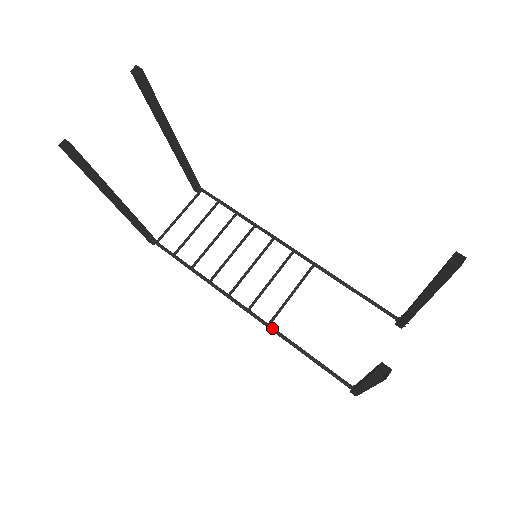
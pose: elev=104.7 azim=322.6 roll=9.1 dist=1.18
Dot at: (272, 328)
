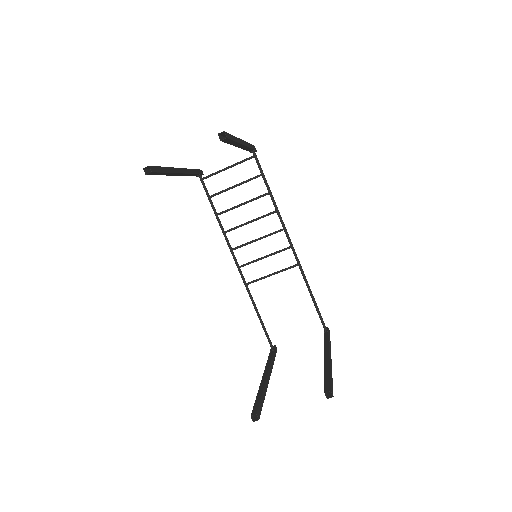
Dot at: (247, 288)
